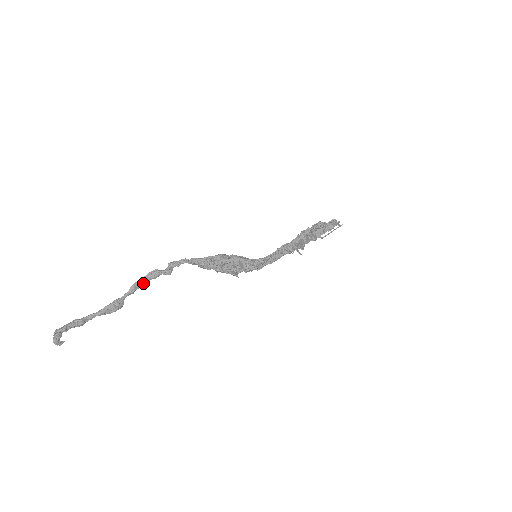
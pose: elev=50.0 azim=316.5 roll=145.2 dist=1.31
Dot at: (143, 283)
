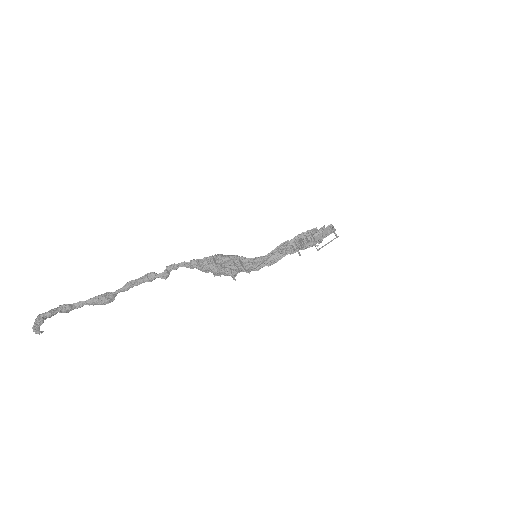
Dot at: (138, 283)
